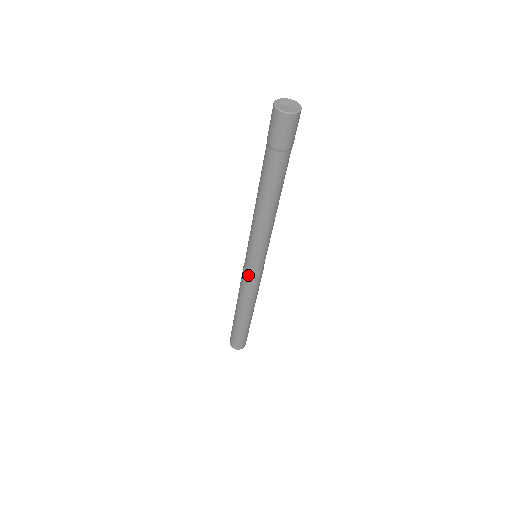
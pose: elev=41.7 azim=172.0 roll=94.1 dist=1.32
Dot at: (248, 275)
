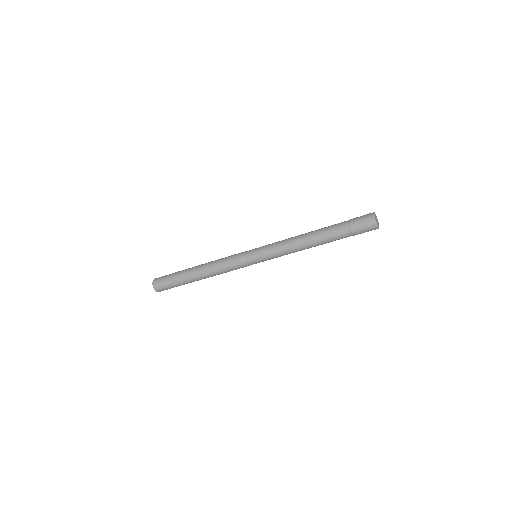
Dot at: (242, 264)
